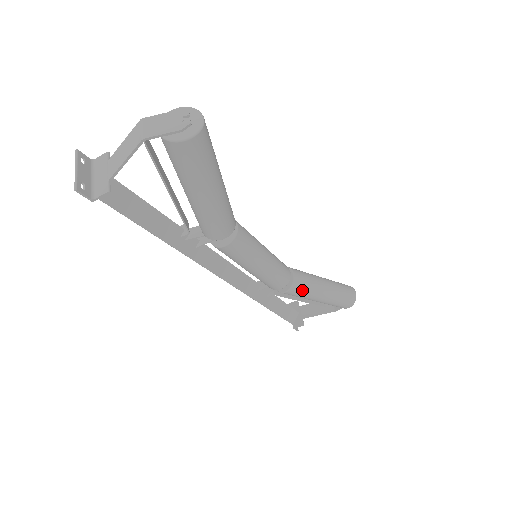
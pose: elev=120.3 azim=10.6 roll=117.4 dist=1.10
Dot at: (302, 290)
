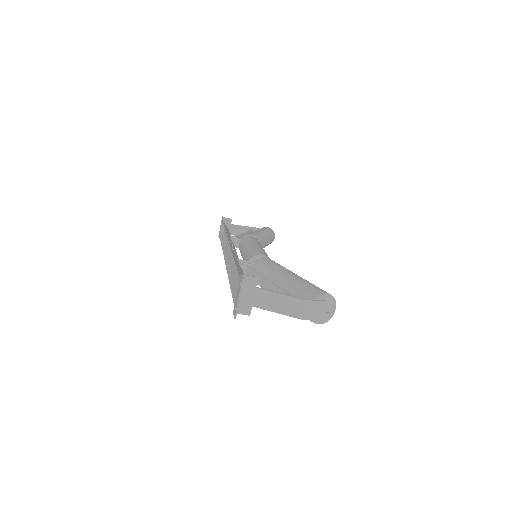
Dot at: occluded
